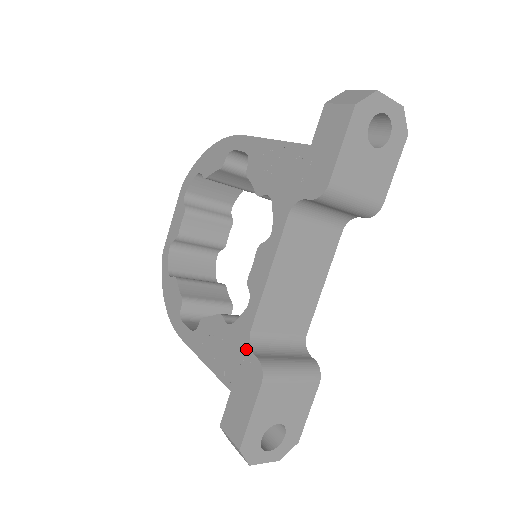
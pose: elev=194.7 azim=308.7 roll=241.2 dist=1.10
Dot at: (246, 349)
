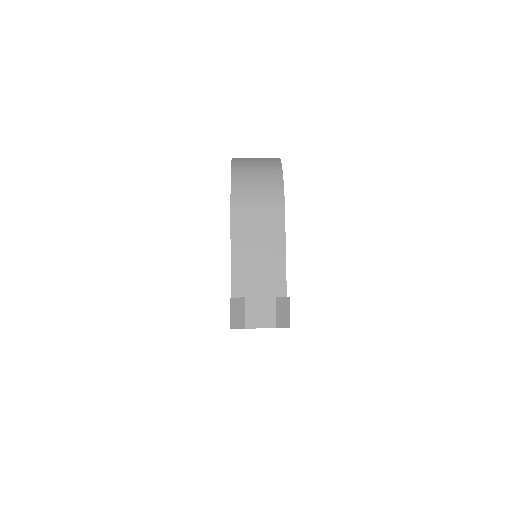
Dot at: occluded
